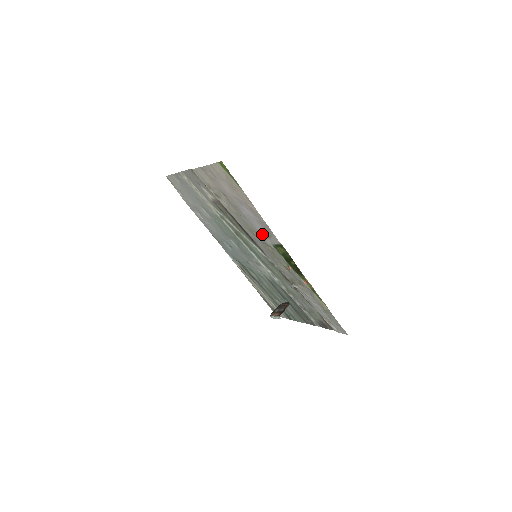
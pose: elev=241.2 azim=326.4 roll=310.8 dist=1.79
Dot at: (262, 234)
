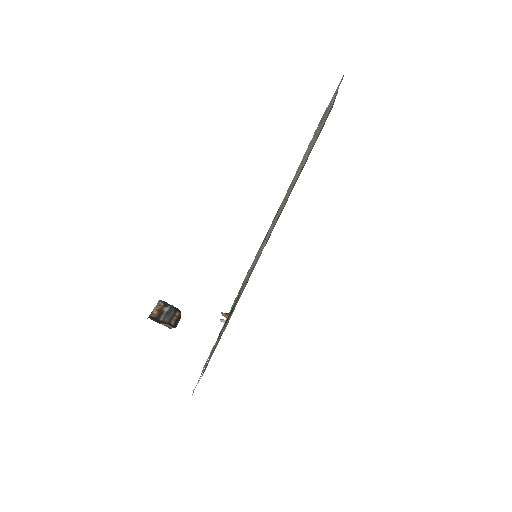
Dot at: (252, 265)
